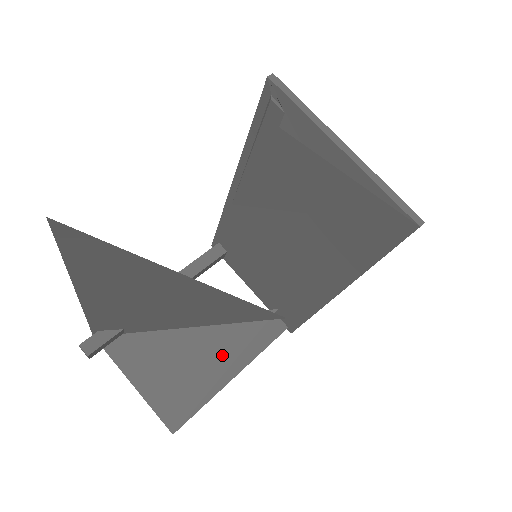
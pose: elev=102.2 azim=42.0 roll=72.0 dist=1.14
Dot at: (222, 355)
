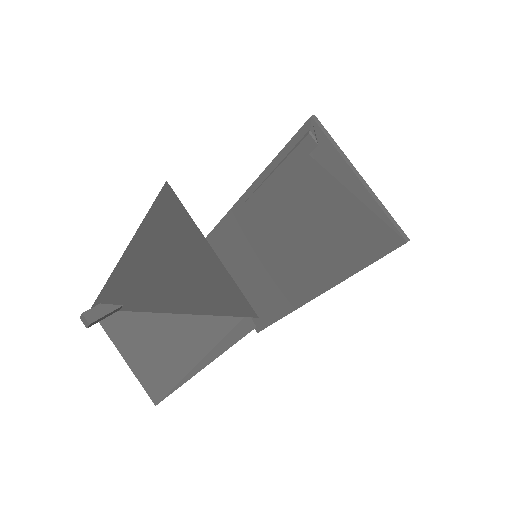
Dot at: (203, 341)
